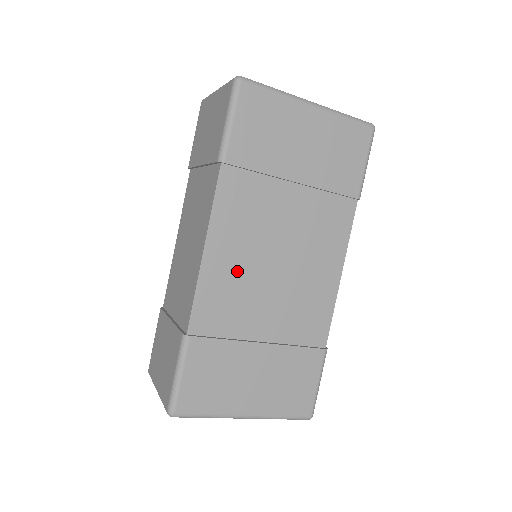
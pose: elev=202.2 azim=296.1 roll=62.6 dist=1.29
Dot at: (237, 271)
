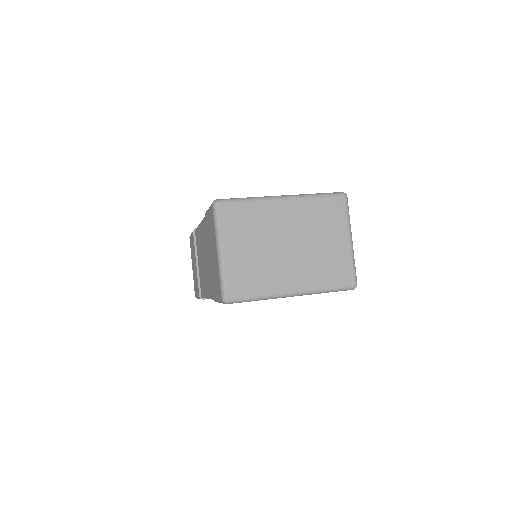
Dot at: occluded
